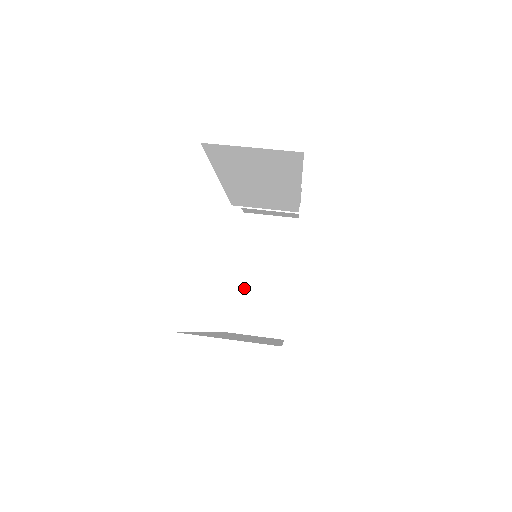
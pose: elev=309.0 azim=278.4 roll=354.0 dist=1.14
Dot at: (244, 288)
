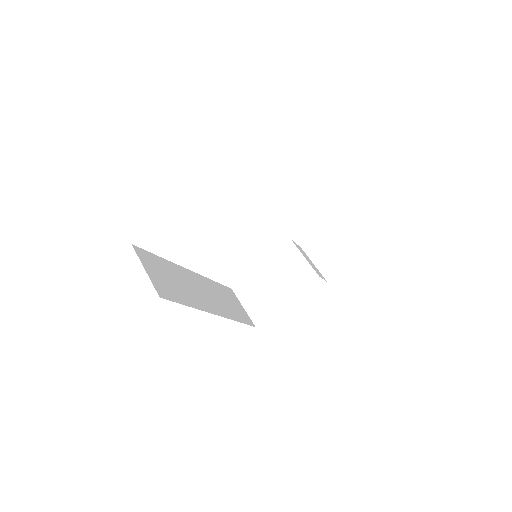
Dot at: (265, 275)
